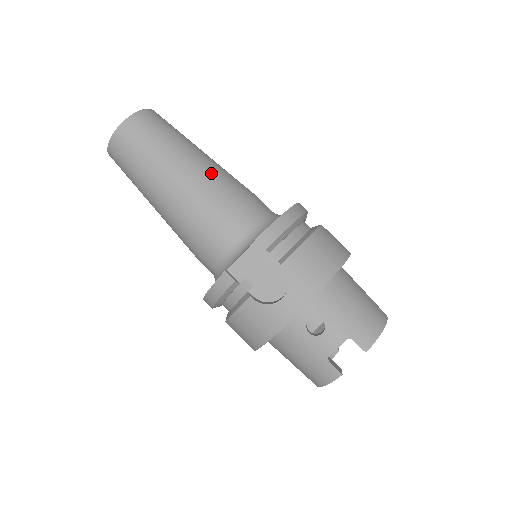
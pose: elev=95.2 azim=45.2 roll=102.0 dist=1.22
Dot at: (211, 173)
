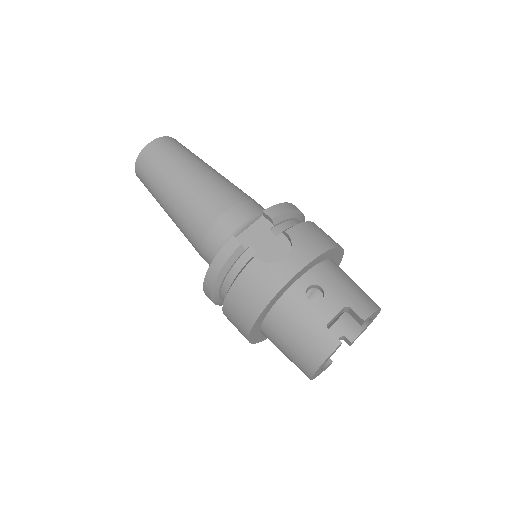
Dot at: (224, 179)
